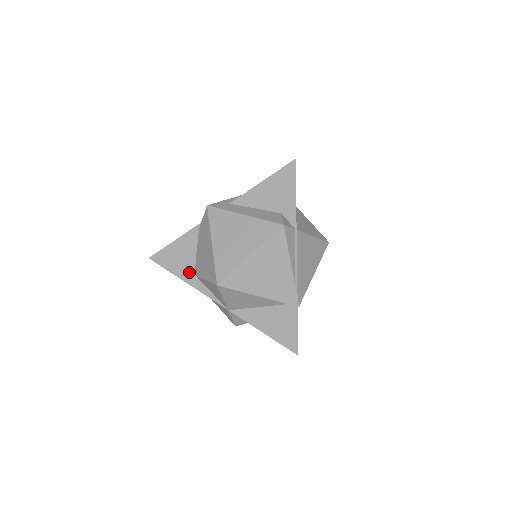
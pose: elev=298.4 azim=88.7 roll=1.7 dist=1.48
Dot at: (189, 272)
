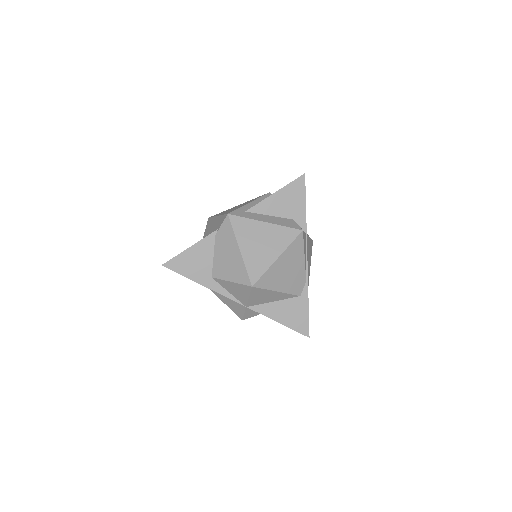
Dot at: (206, 276)
